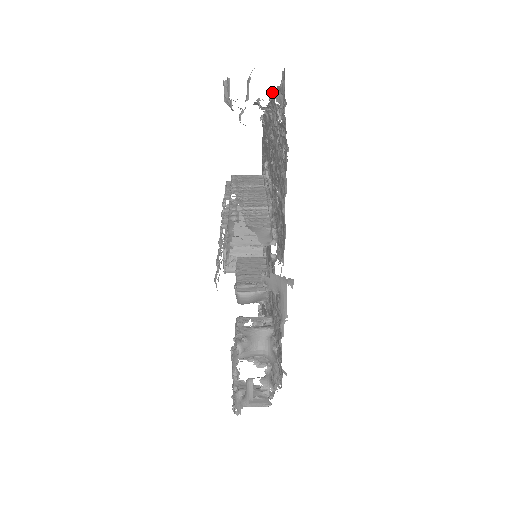
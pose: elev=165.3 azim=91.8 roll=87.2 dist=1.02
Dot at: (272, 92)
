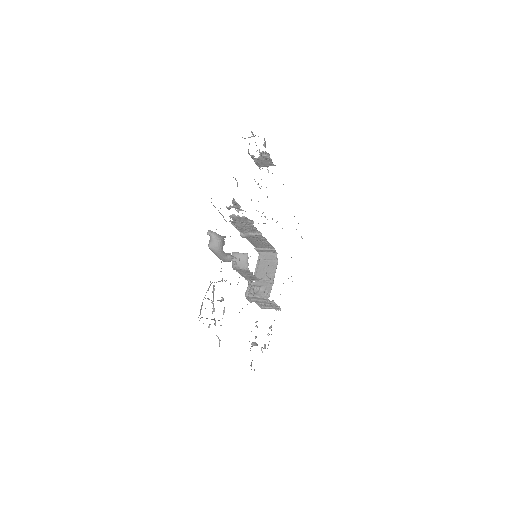
Dot at: (264, 144)
